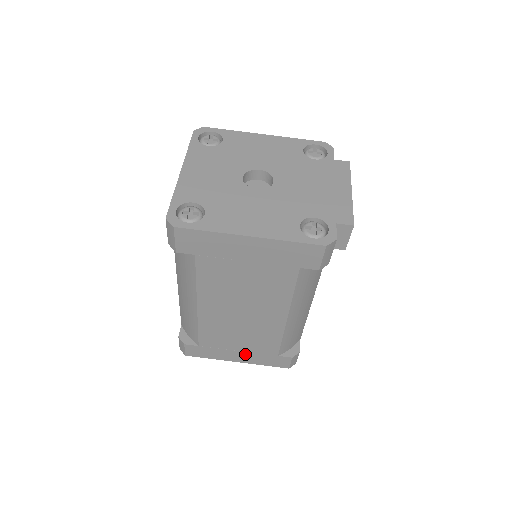
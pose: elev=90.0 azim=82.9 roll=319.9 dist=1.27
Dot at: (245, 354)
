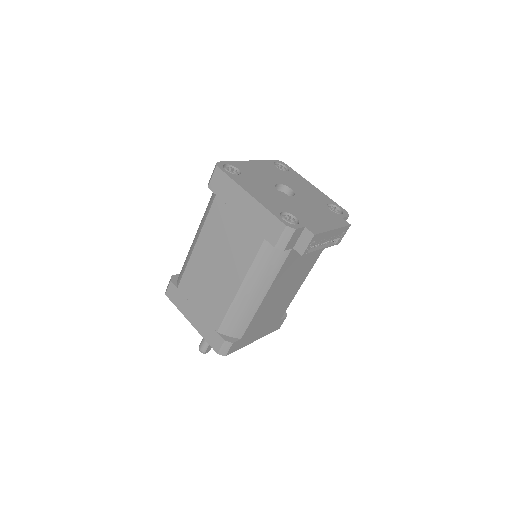
Dot at: (199, 316)
